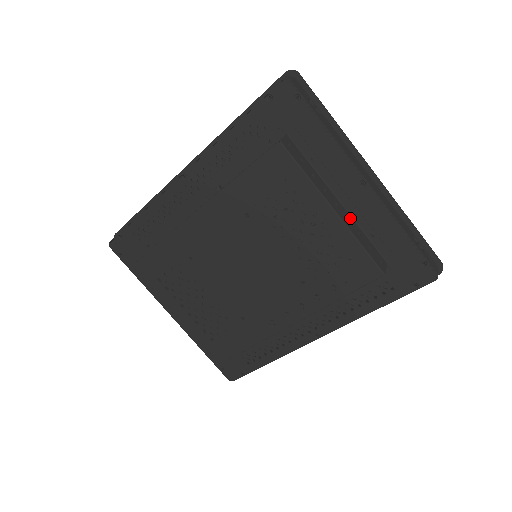
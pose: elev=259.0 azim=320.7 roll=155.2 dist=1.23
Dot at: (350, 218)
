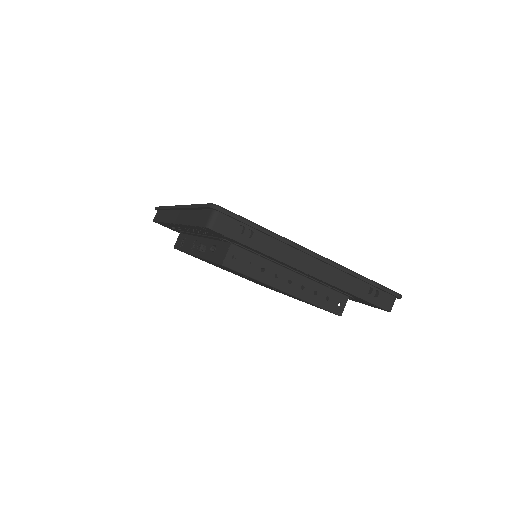
Dot at: (306, 282)
